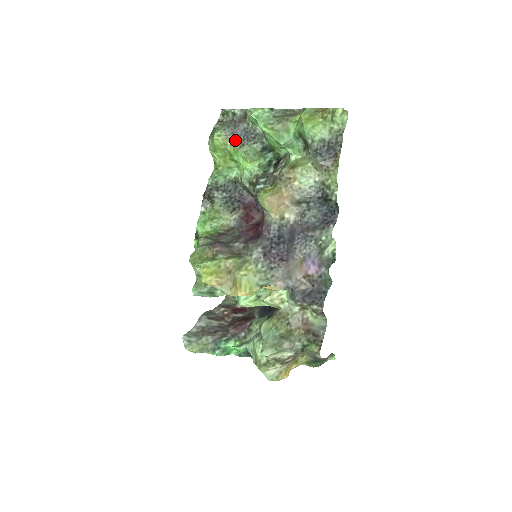
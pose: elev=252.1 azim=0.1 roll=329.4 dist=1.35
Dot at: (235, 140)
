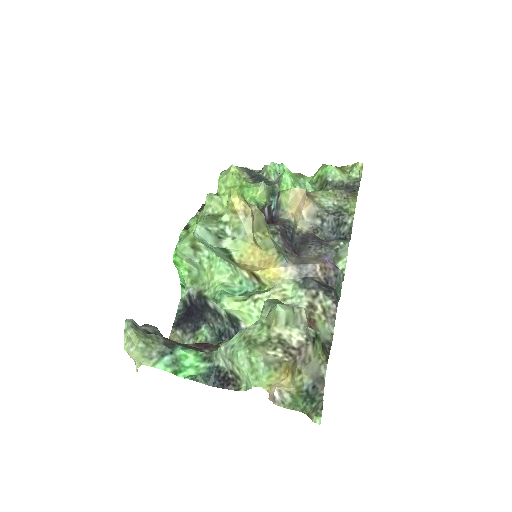
Dot at: (249, 177)
